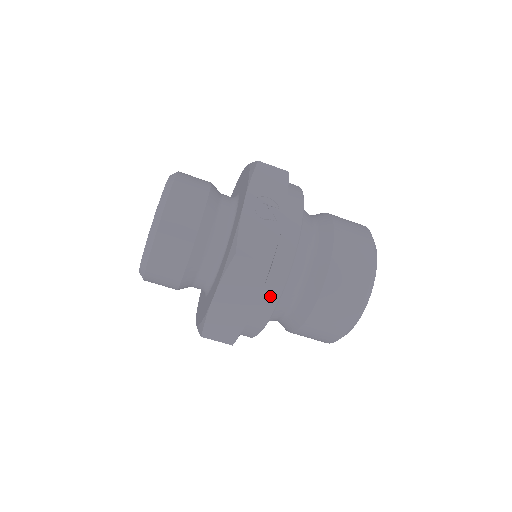
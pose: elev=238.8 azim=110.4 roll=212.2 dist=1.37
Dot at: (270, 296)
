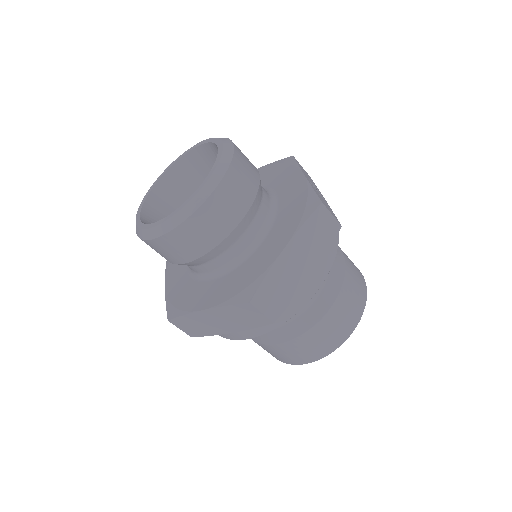
Dot at: (323, 266)
